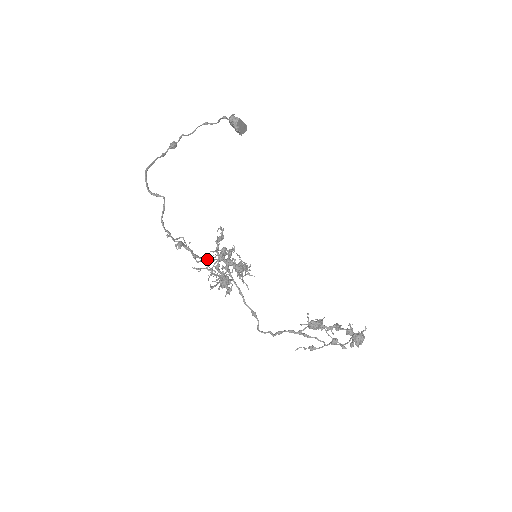
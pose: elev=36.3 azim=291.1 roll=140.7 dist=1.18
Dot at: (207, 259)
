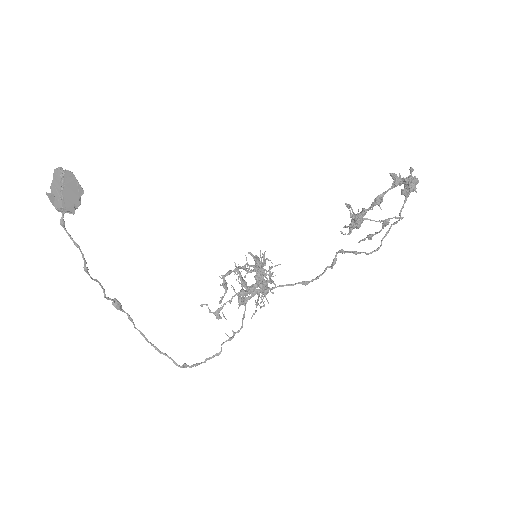
Dot at: (243, 319)
